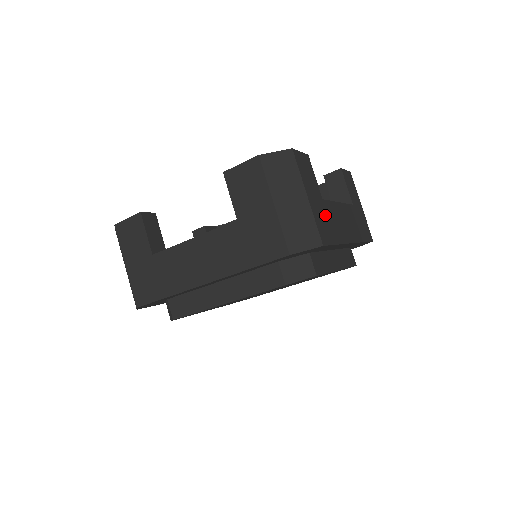
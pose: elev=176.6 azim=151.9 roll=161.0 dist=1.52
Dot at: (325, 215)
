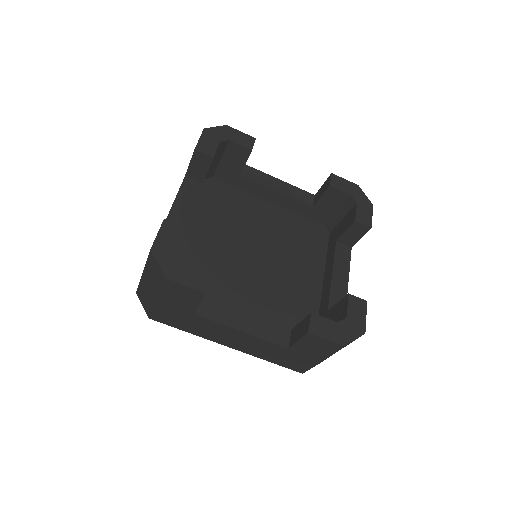
Dot at: occluded
